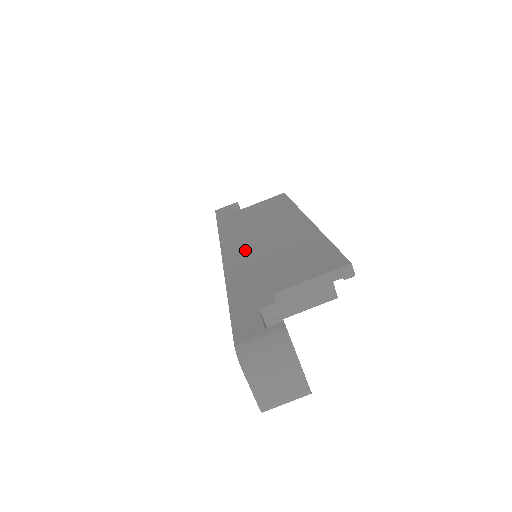
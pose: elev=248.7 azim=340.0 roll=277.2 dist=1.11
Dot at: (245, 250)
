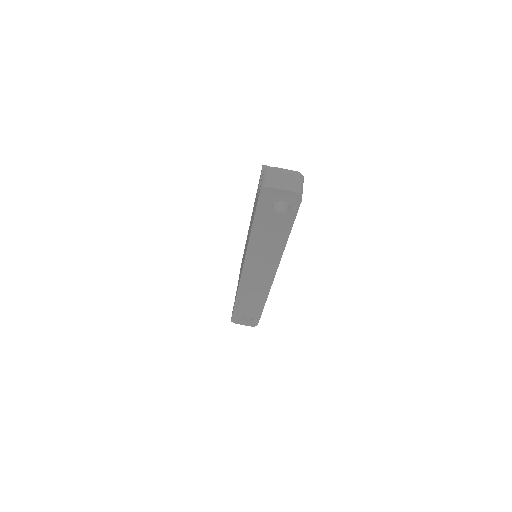
Dot at: occluded
